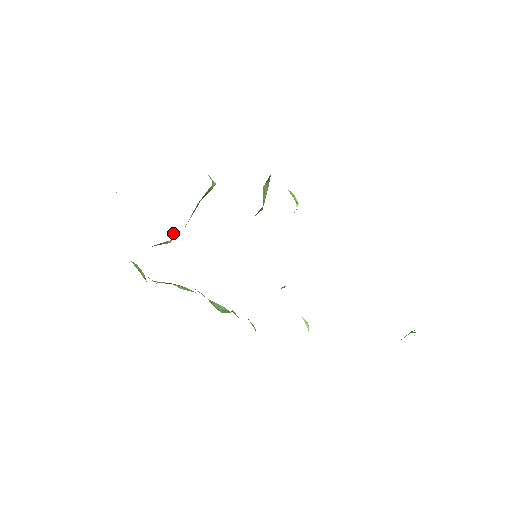
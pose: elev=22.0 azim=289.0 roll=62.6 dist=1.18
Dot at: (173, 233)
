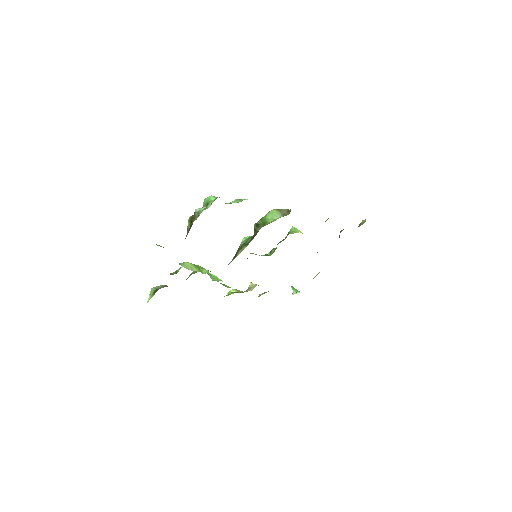
Dot at: occluded
